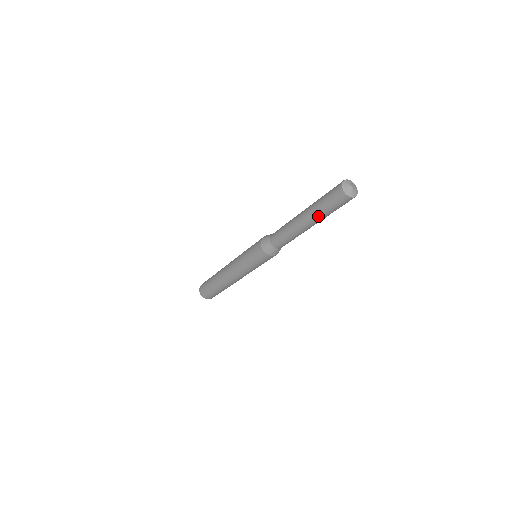
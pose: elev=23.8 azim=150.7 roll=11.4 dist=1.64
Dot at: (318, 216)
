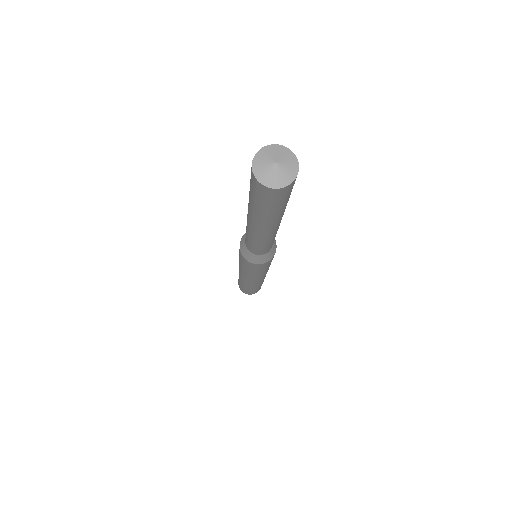
Dot at: (273, 219)
